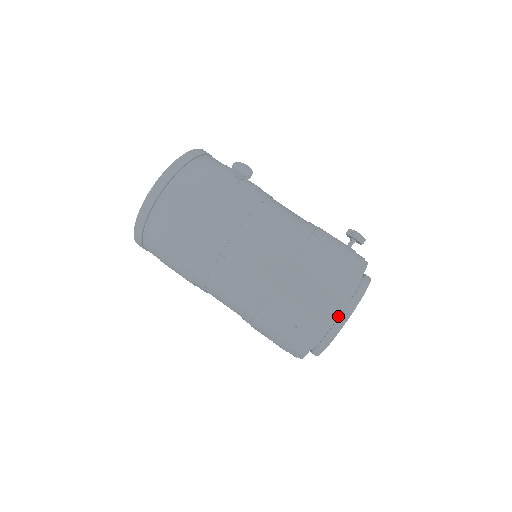
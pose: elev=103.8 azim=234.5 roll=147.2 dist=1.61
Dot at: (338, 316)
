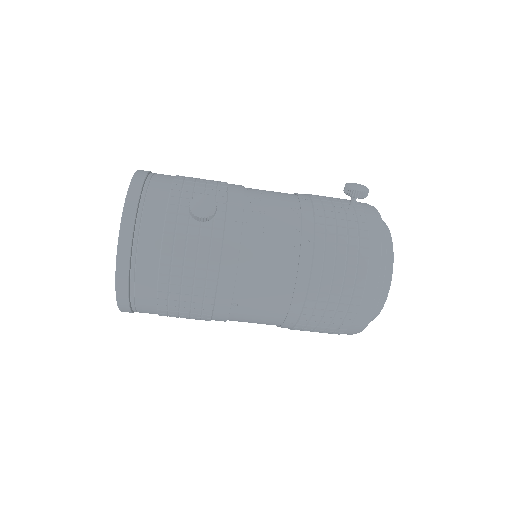
Dot at: occluded
